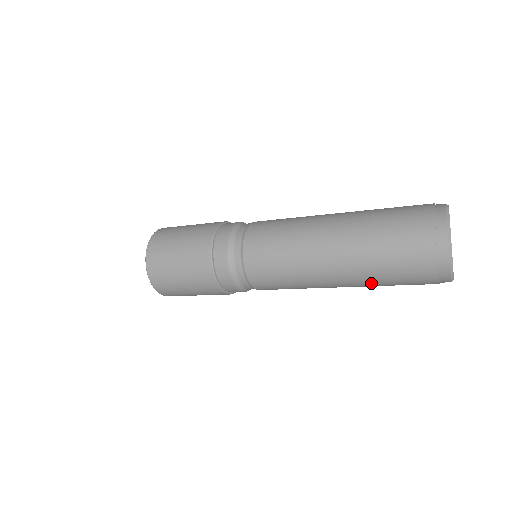
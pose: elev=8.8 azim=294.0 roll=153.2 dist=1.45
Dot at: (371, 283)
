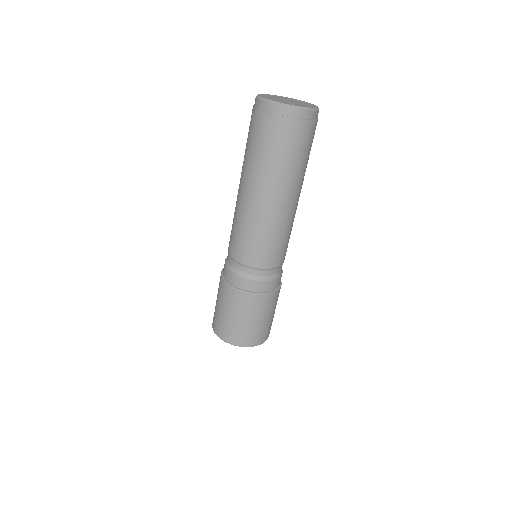
Dot at: (246, 161)
